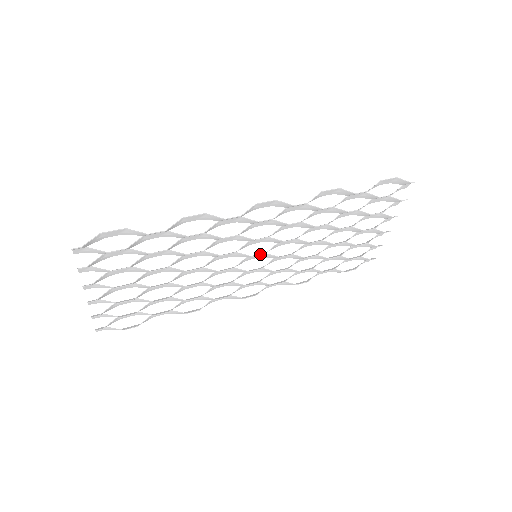
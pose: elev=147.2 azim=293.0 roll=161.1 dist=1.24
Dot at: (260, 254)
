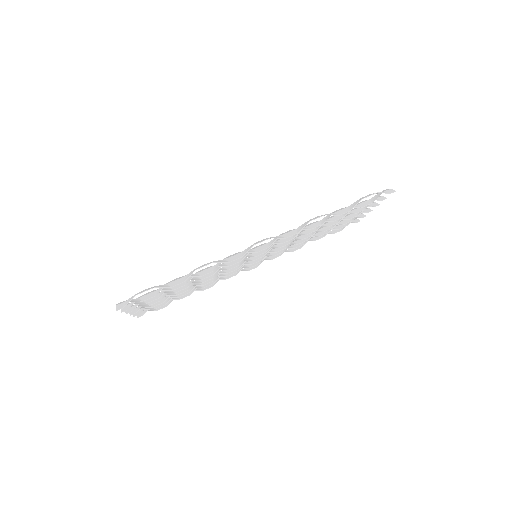
Dot at: occluded
